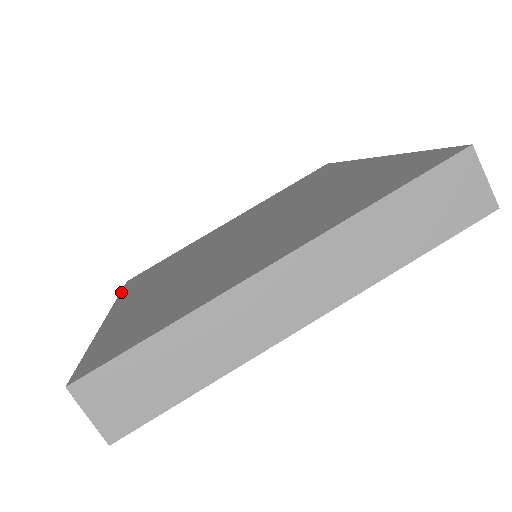
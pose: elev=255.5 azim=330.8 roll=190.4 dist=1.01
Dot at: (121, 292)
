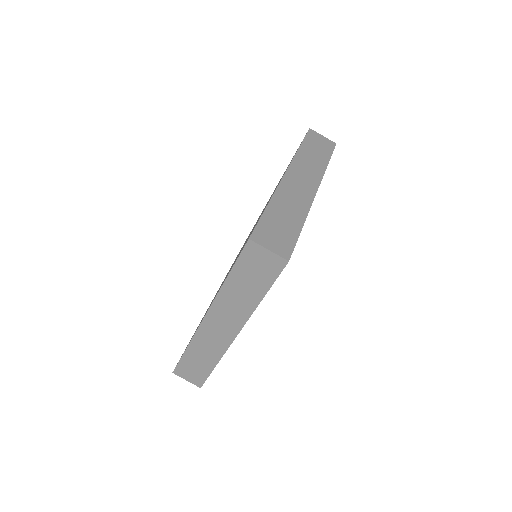
Dot at: (185, 350)
